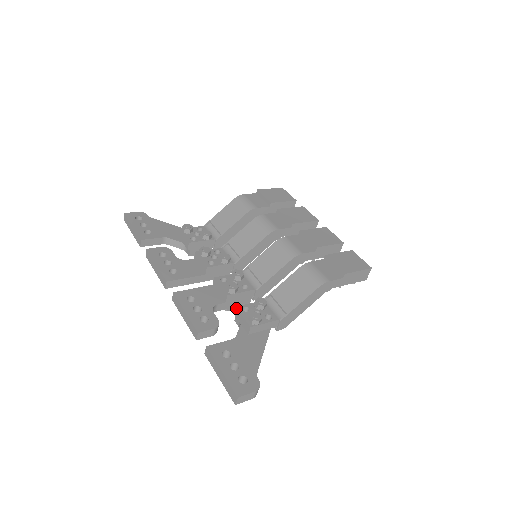
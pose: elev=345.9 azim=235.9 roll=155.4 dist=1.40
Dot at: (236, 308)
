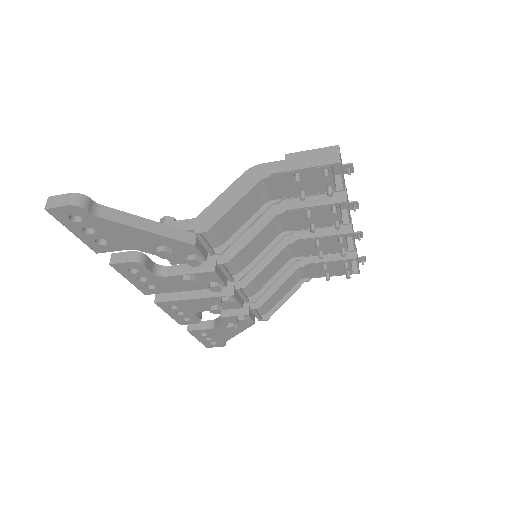
Dot at: occluded
